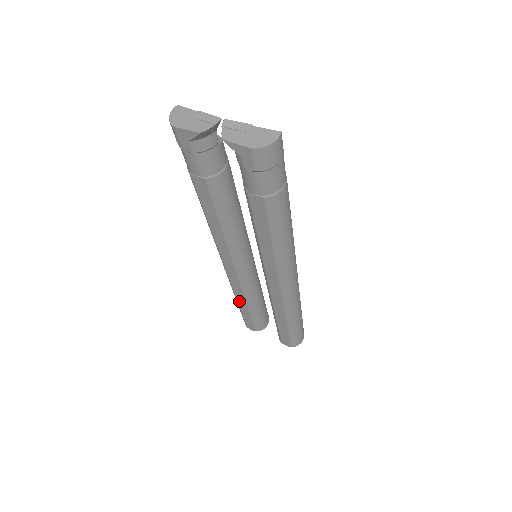
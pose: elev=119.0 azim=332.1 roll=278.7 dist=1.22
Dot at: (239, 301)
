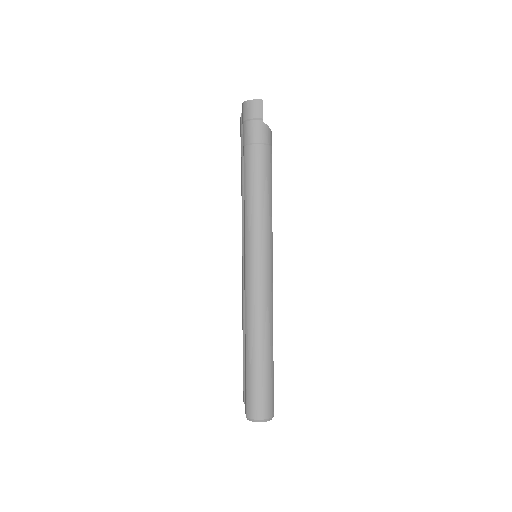
Dot at: occluded
